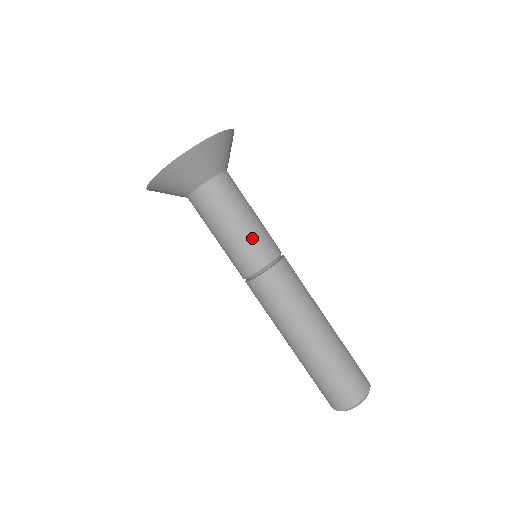
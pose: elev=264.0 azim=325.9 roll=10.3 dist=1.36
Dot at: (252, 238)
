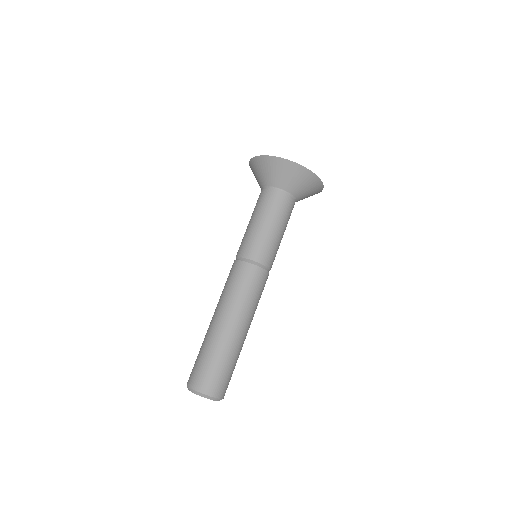
Dot at: (271, 243)
